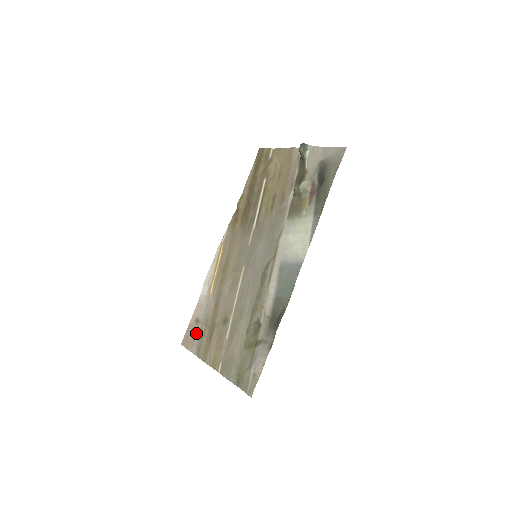
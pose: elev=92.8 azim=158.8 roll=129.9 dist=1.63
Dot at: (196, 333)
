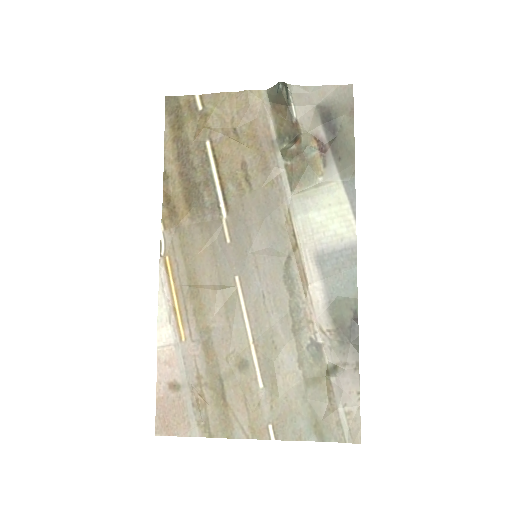
Dot at: (184, 405)
